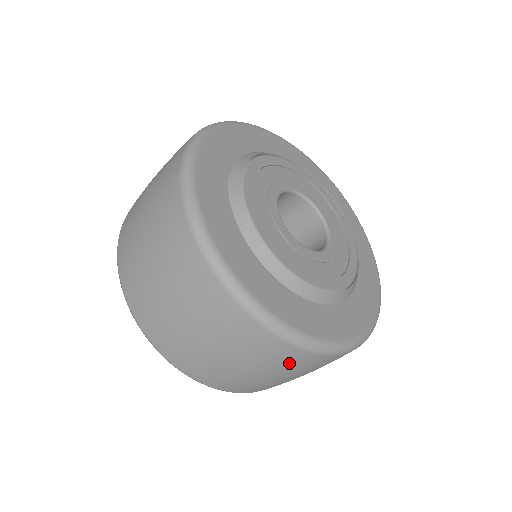
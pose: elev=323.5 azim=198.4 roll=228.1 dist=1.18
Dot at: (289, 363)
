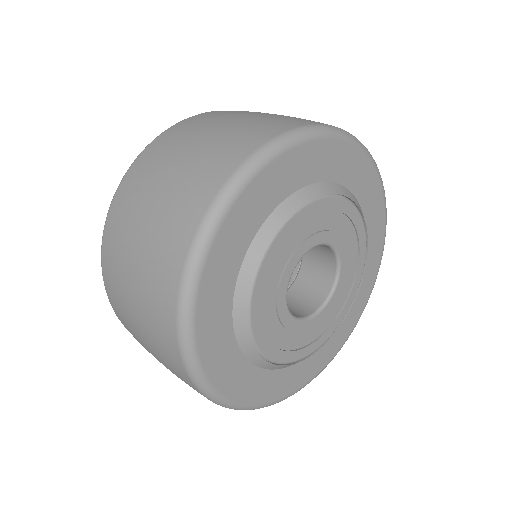
Dot at: occluded
